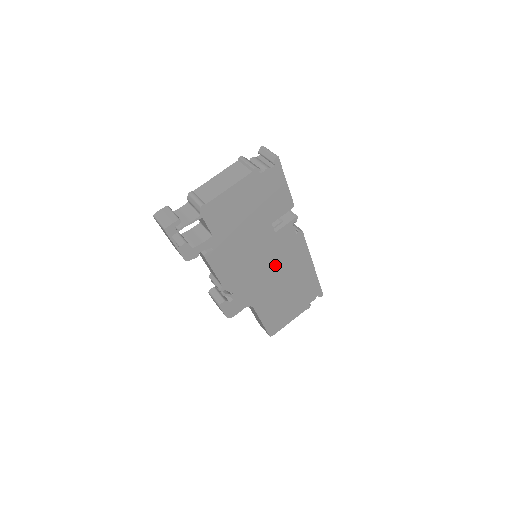
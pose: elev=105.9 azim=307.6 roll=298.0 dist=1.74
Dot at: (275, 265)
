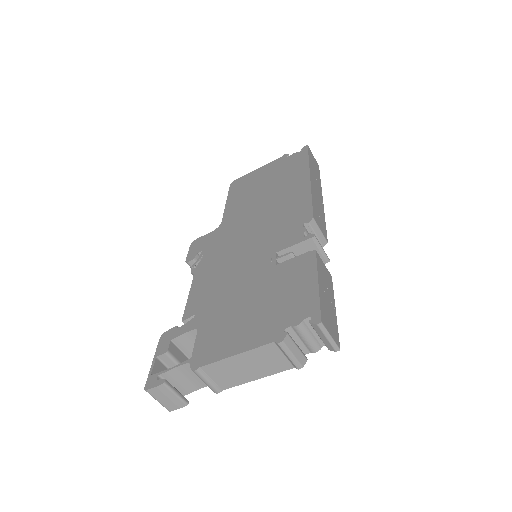
Dot at: occluded
